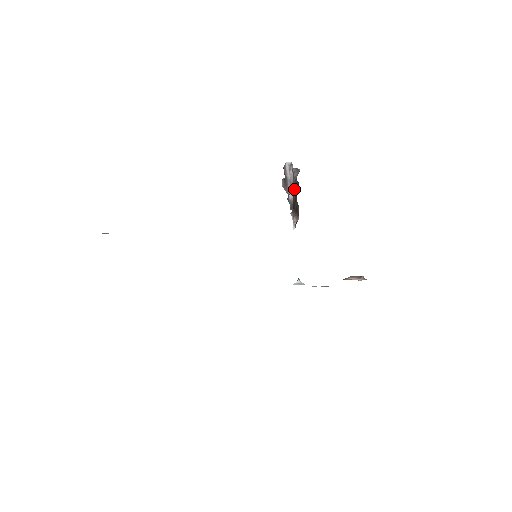
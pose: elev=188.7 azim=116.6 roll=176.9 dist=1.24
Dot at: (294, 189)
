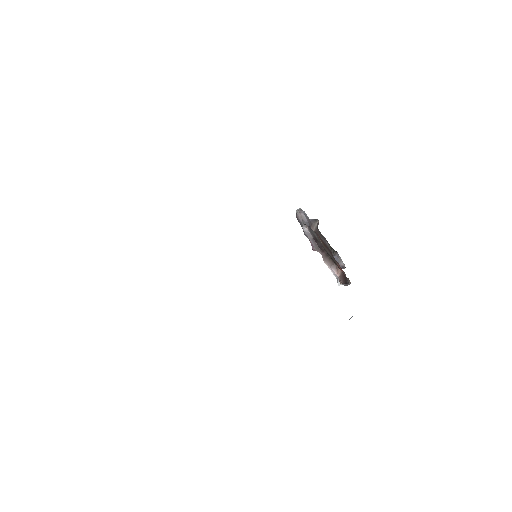
Dot at: occluded
